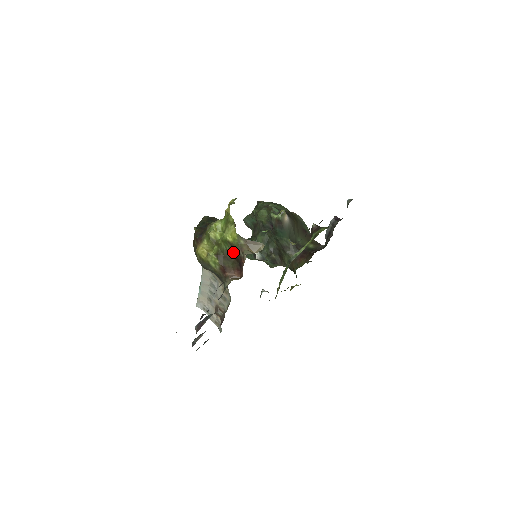
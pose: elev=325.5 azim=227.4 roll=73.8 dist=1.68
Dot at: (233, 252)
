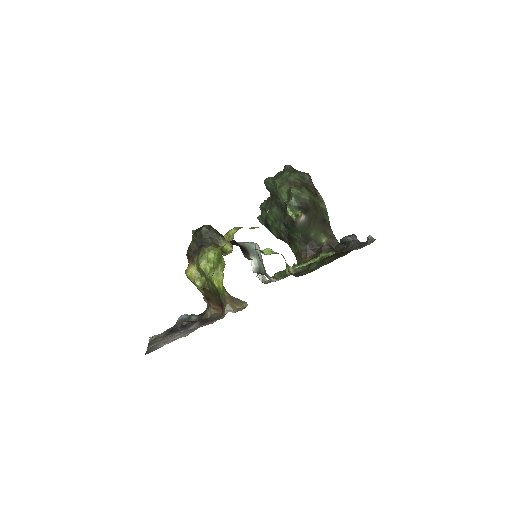
Dot at: (218, 294)
